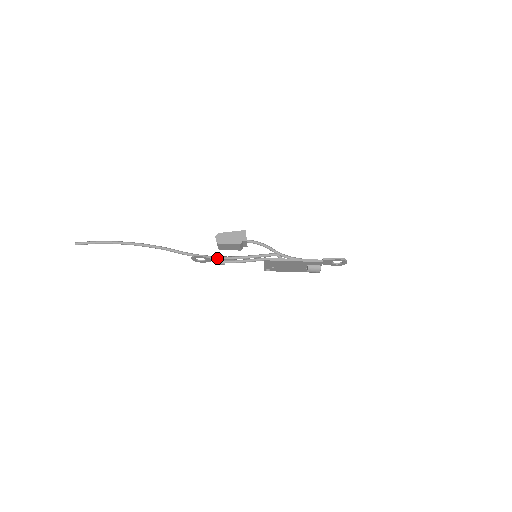
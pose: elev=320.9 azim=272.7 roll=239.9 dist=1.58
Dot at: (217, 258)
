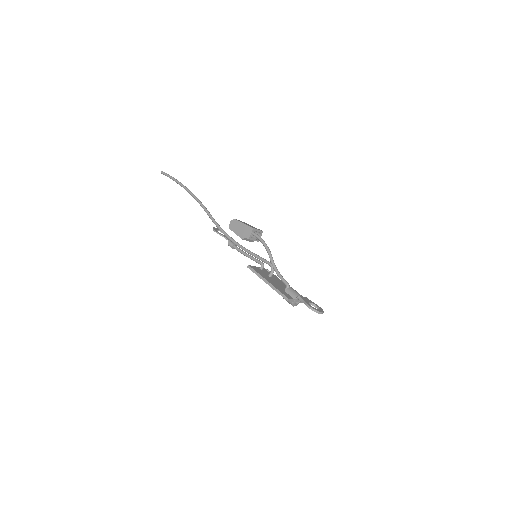
Dot at: (230, 239)
